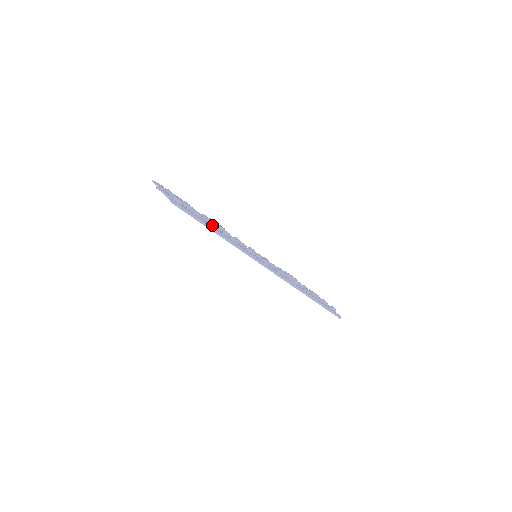
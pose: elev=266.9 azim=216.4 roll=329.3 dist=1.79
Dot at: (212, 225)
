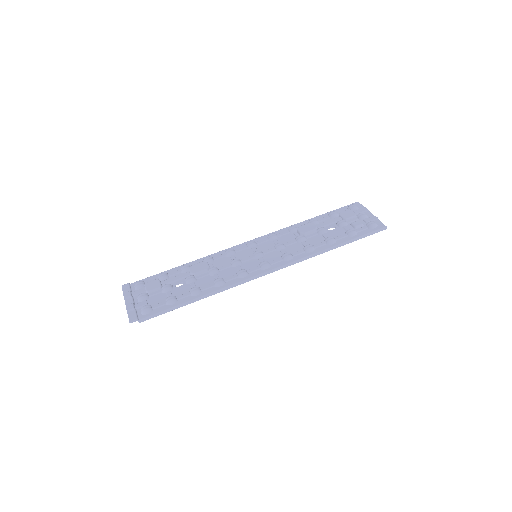
Dot at: (190, 294)
